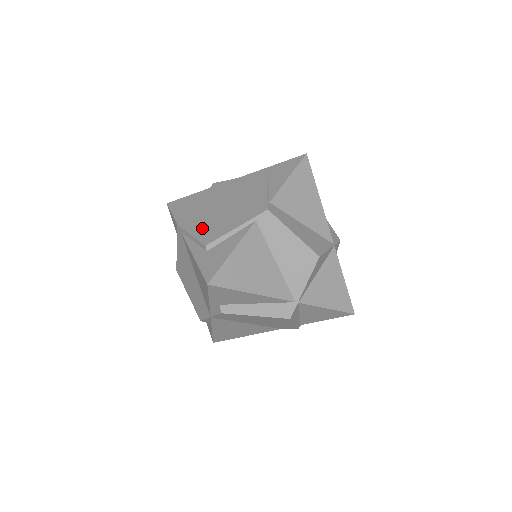
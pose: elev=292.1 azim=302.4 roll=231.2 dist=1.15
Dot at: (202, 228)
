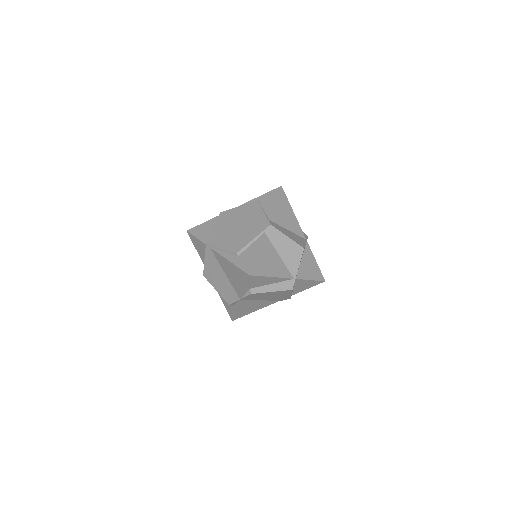
Dot at: (228, 243)
